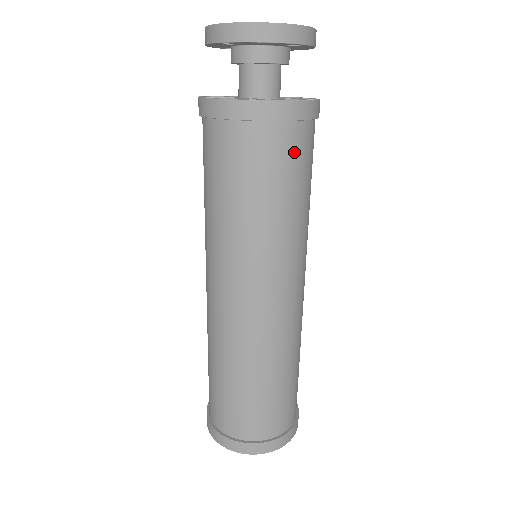
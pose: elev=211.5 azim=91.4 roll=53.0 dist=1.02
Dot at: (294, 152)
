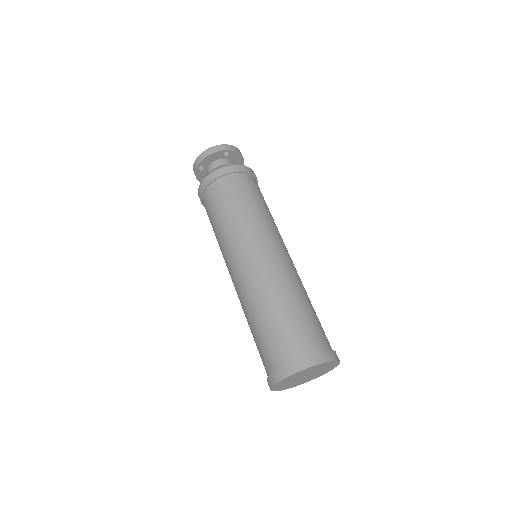
Dot at: (240, 185)
